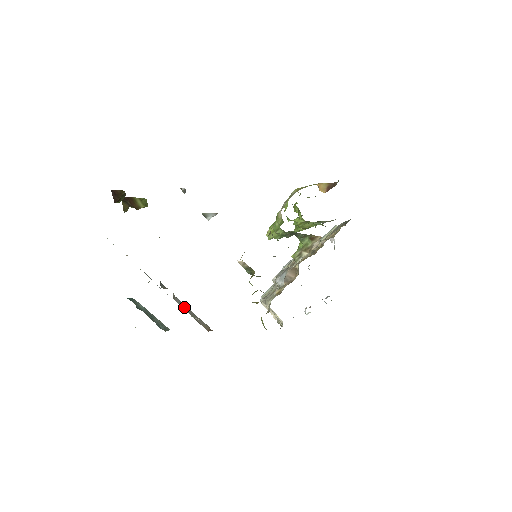
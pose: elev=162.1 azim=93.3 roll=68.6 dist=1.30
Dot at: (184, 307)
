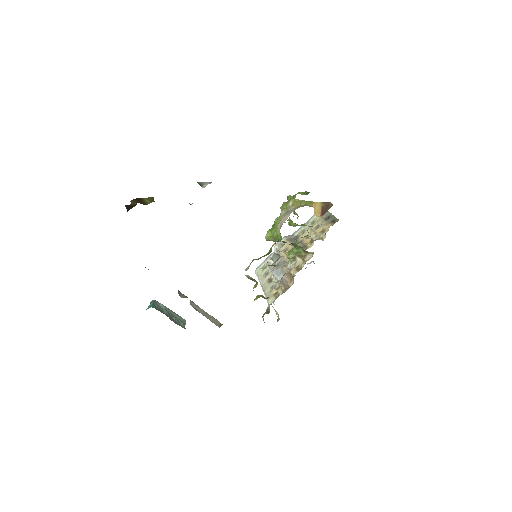
Dot at: (199, 310)
